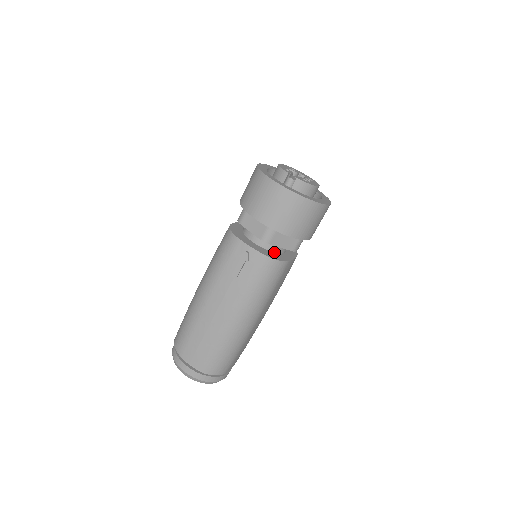
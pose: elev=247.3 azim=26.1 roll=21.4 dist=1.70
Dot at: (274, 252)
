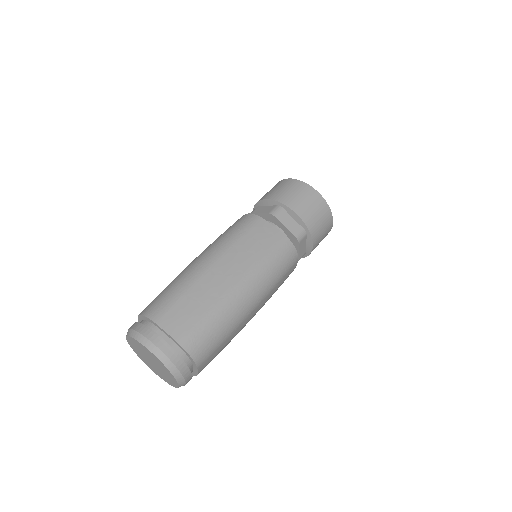
Dot at: occluded
